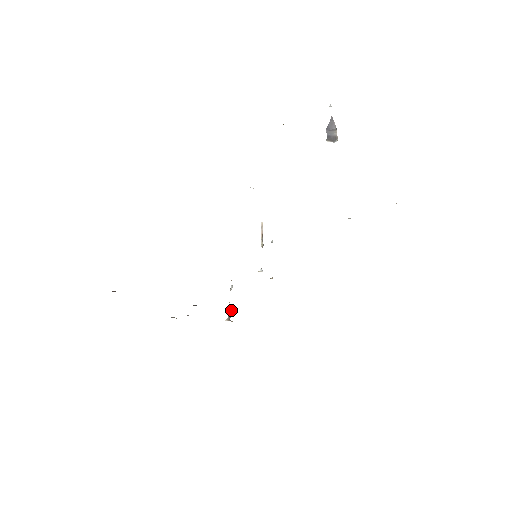
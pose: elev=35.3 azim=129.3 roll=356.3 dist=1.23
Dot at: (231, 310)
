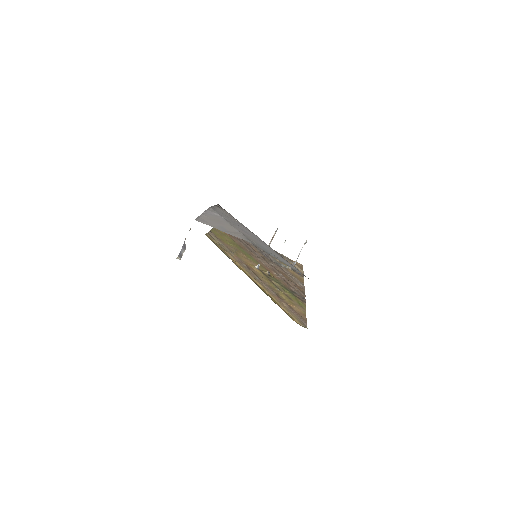
Dot at: (296, 261)
